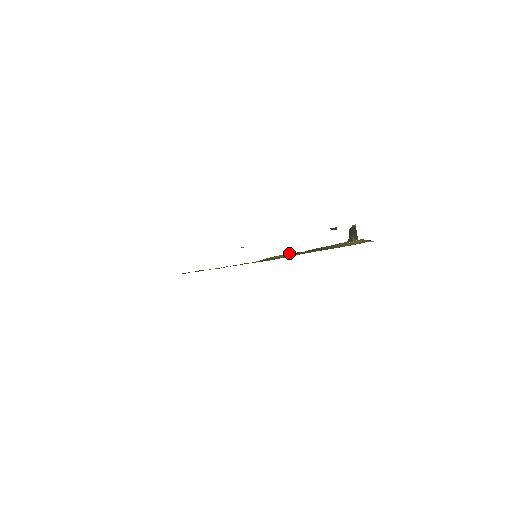
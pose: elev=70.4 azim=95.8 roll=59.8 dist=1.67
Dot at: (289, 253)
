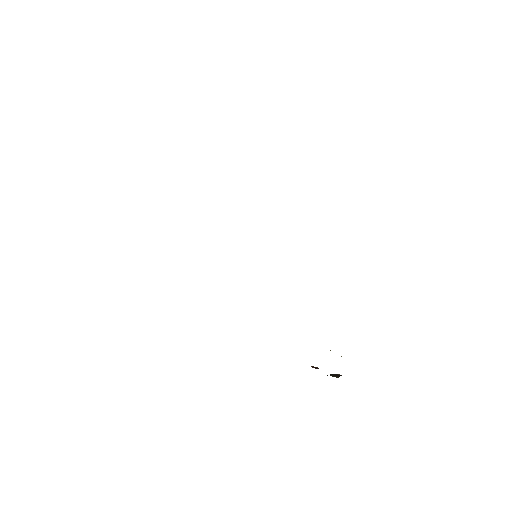
Dot at: occluded
